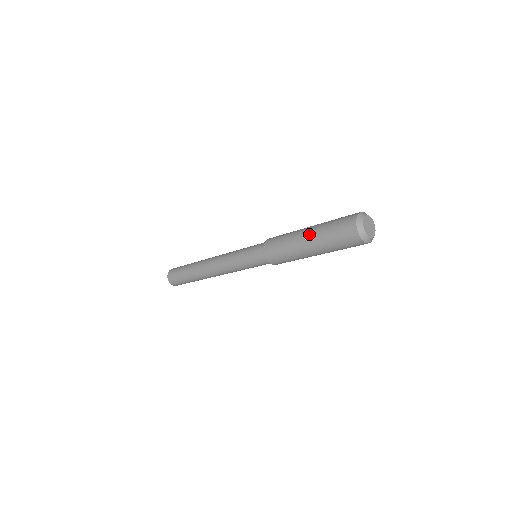
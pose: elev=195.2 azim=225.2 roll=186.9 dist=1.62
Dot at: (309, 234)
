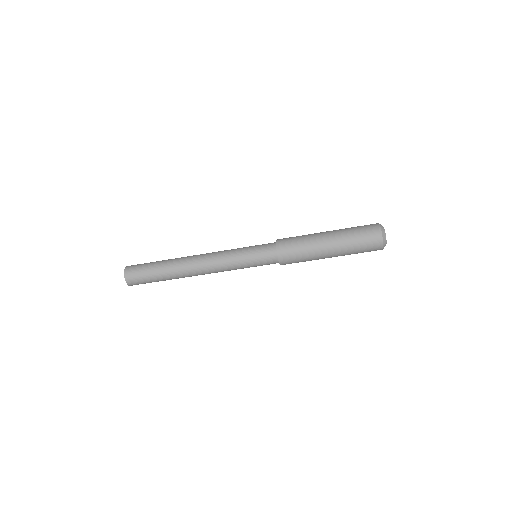
Dot at: (333, 243)
